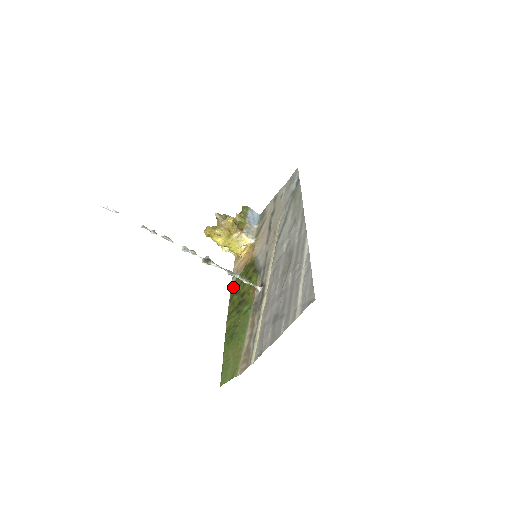
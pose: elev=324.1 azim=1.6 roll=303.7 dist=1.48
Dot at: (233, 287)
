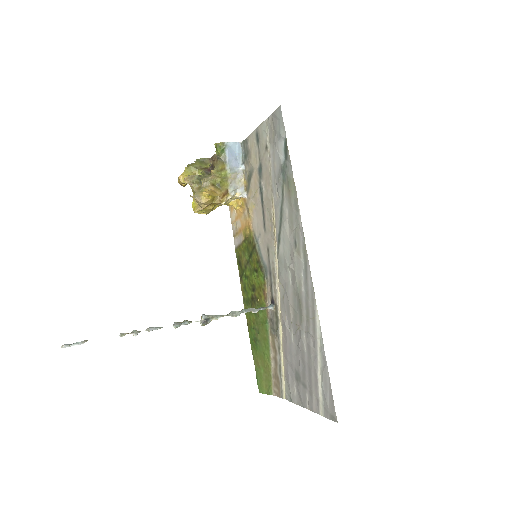
Dot at: (238, 258)
